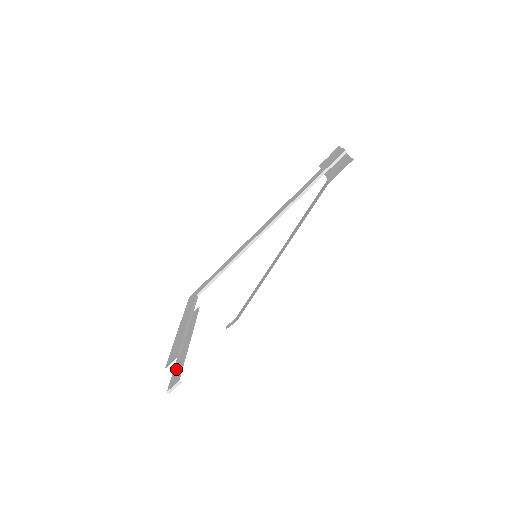
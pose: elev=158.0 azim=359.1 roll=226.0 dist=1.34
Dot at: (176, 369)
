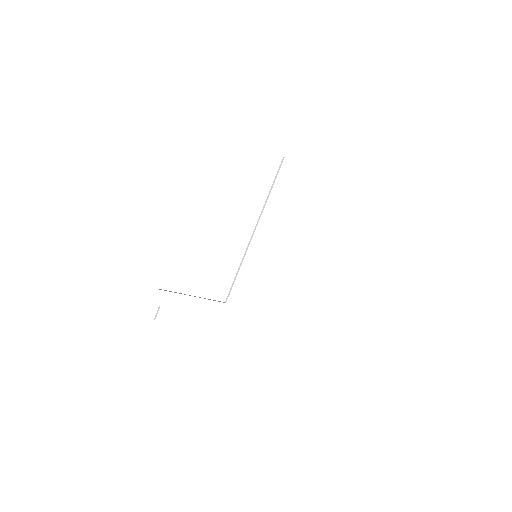
Dot at: occluded
